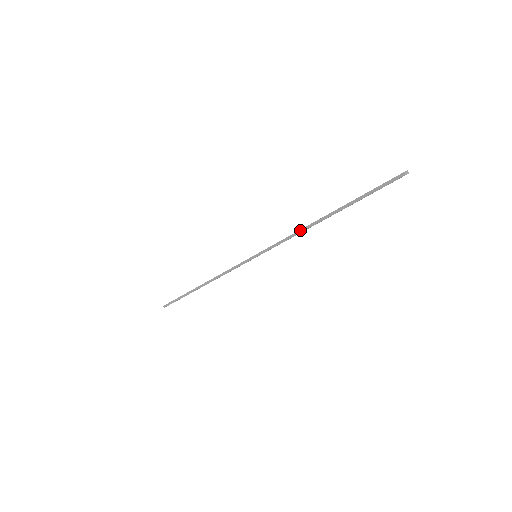
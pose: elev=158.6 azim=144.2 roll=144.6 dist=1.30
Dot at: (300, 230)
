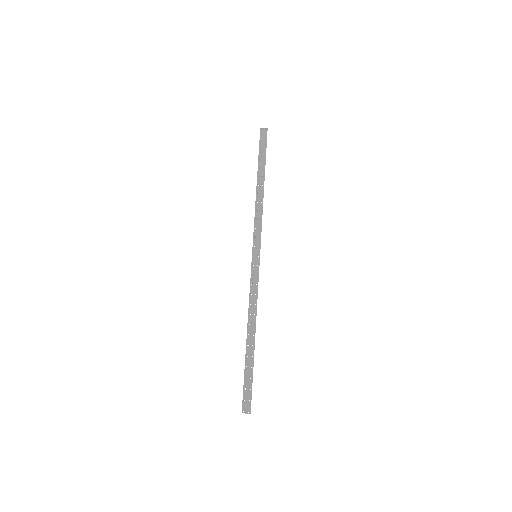
Dot at: (248, 311)
